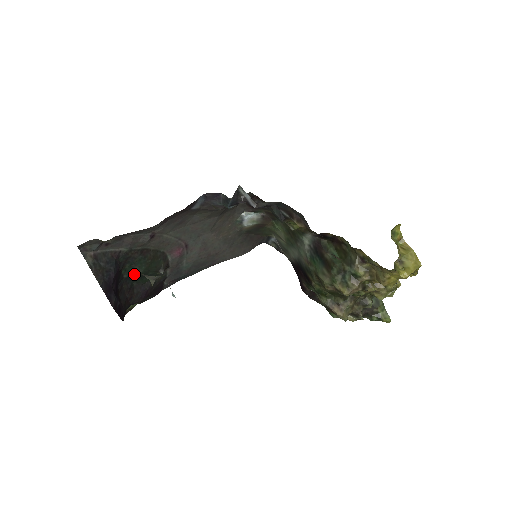
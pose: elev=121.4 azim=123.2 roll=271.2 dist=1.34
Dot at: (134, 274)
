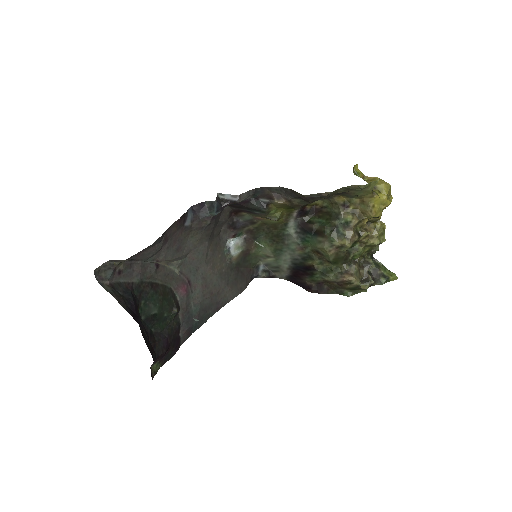
Dot at: (151, 315)
